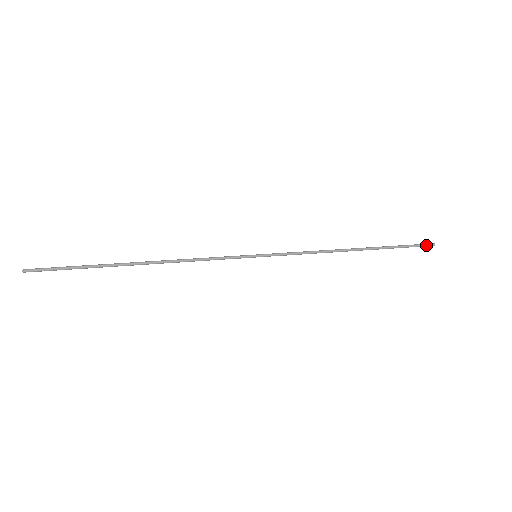
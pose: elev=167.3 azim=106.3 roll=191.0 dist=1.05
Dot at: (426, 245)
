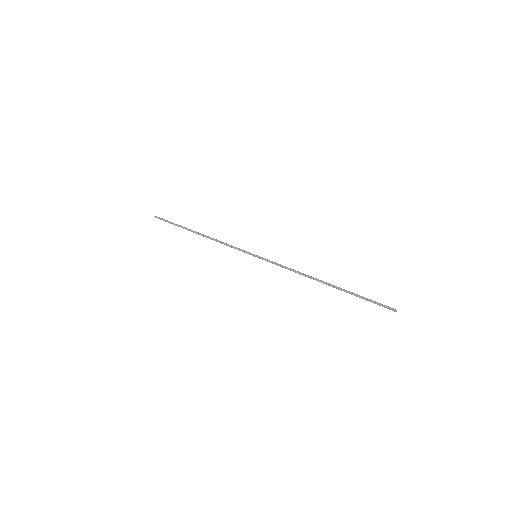
Dot at: (387, 307)
